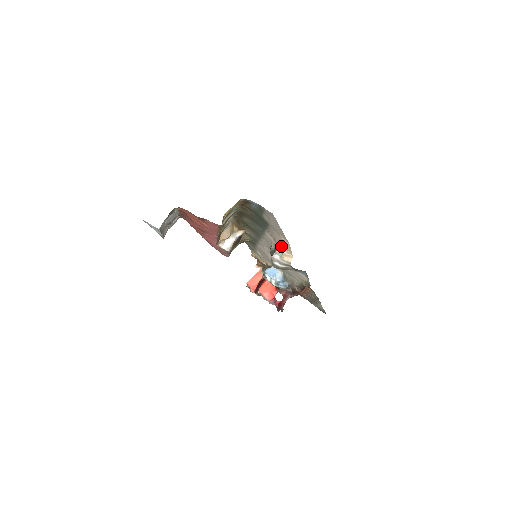
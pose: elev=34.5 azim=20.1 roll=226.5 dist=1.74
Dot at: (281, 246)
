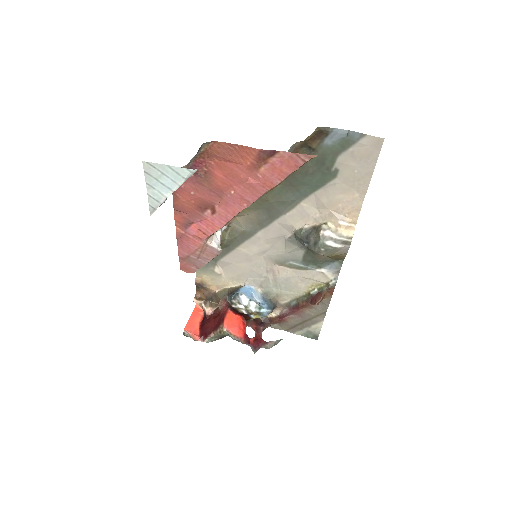
Dot at: (338, 214)
